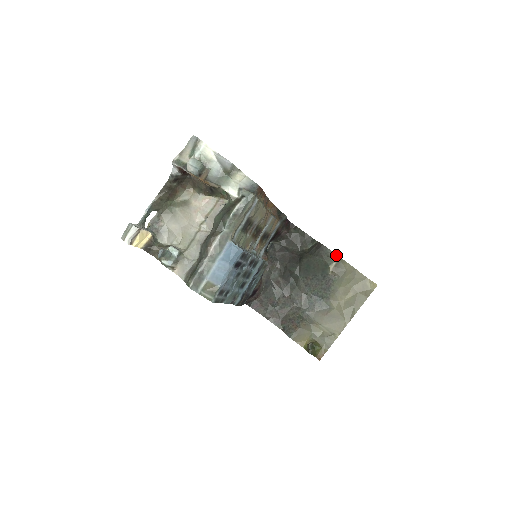
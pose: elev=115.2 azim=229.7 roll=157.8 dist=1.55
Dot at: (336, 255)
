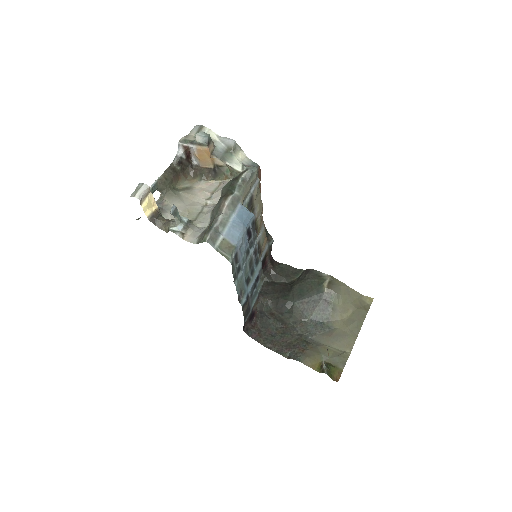
Dot at: (327, 274)
